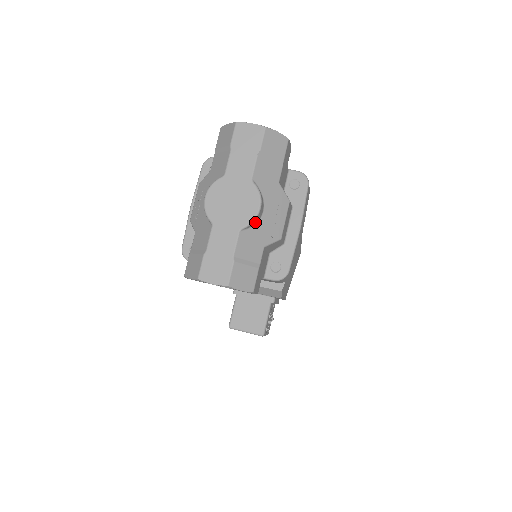
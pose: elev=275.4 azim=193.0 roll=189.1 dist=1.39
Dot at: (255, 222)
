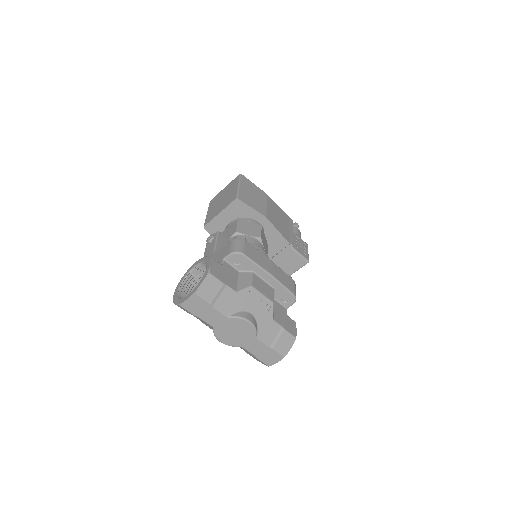
Dot at: (256, 324)
